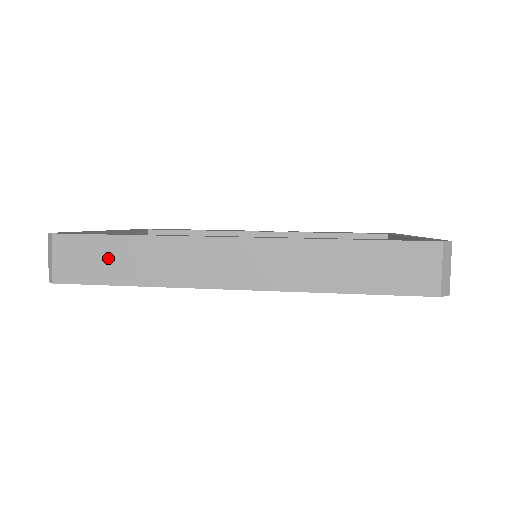
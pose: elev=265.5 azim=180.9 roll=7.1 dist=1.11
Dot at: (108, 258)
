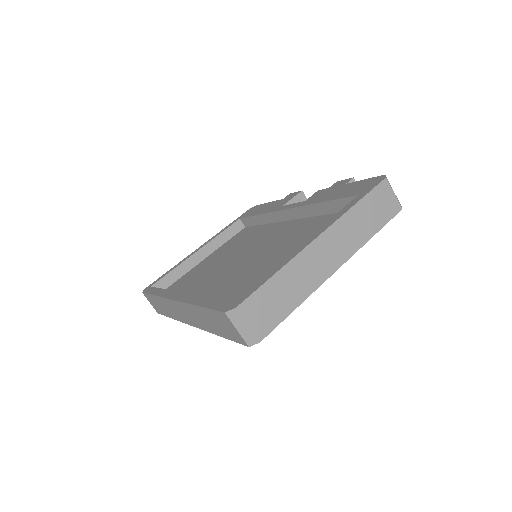
Dot at: (158, 305)
